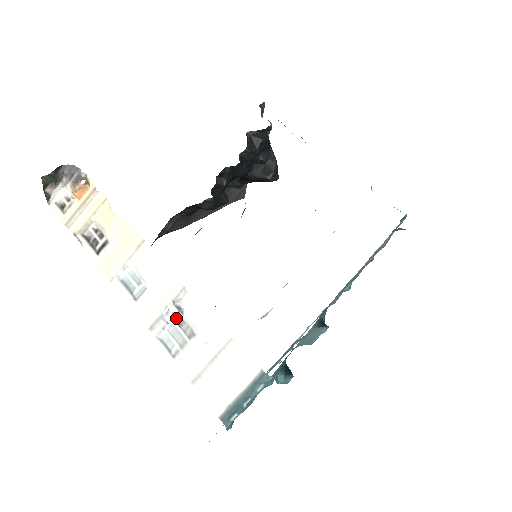
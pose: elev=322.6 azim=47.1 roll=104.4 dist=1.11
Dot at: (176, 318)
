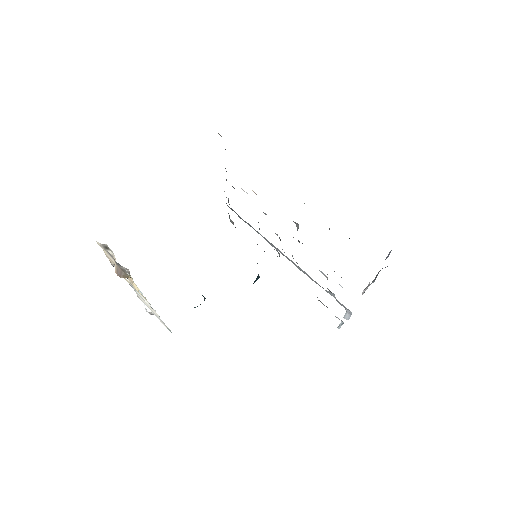
Dot at: (149, 313)
